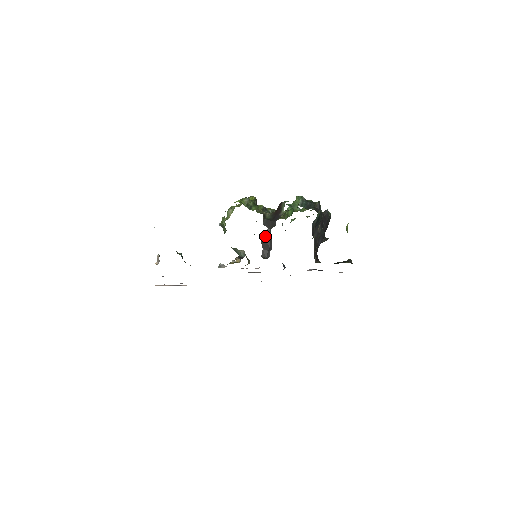
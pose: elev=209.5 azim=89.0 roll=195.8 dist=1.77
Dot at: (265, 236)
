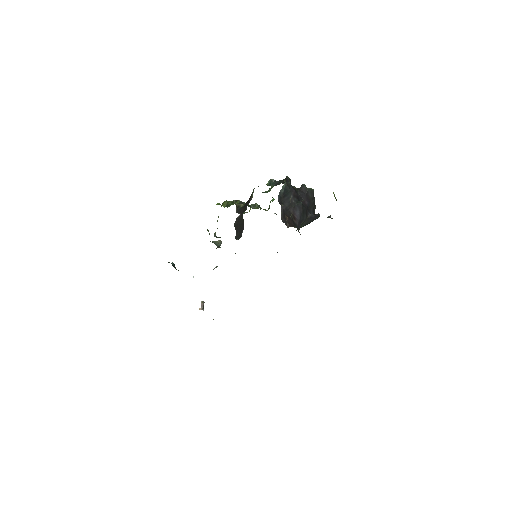
Dot at: (238, 221)
